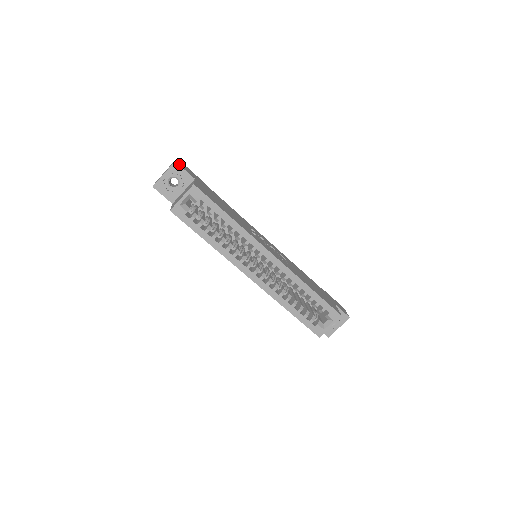
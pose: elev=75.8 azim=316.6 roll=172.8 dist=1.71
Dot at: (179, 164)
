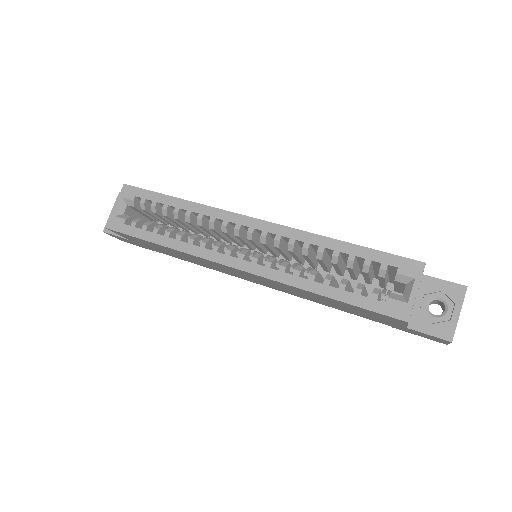
Dot at: occluded
